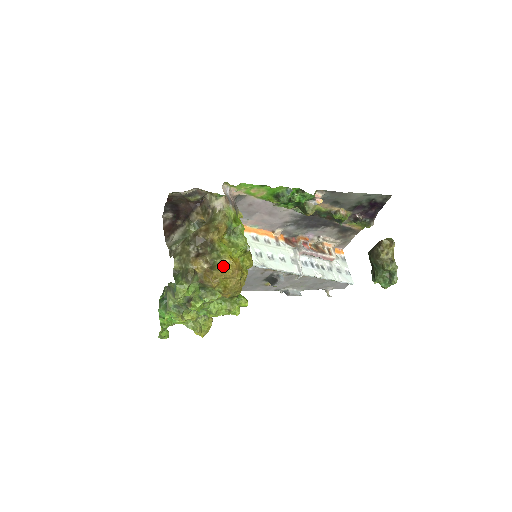
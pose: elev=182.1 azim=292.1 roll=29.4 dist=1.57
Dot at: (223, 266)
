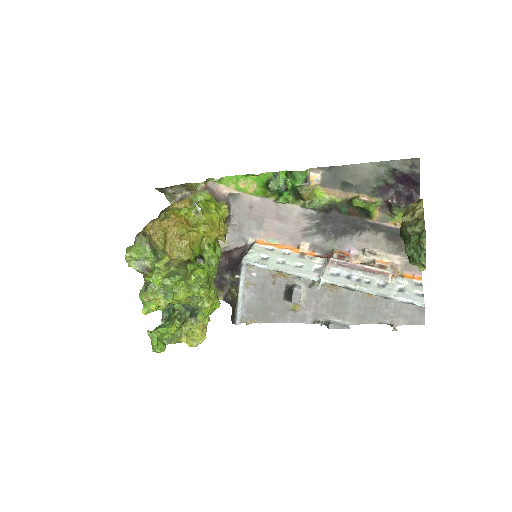
Dot at: occluded
